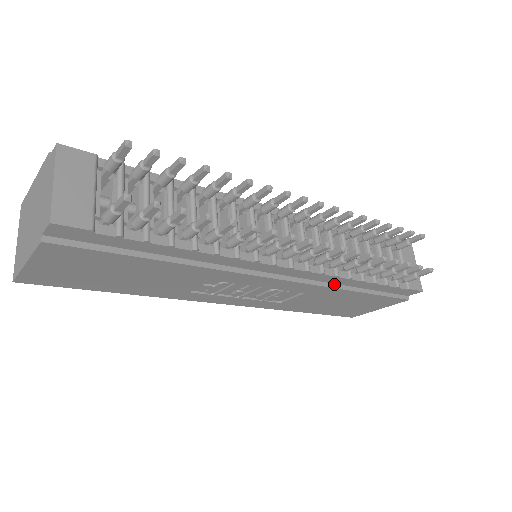
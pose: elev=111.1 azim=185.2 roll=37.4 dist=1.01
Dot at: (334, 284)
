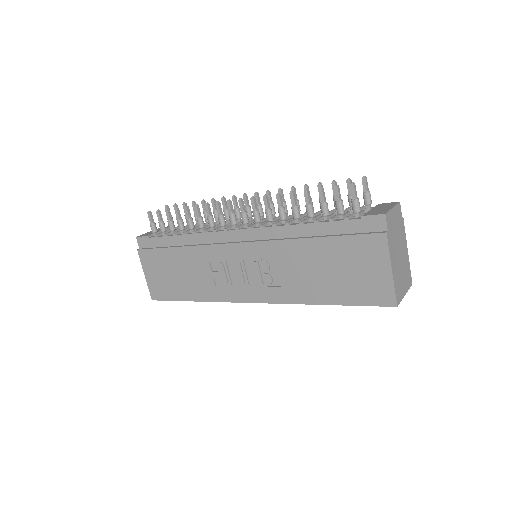
Dot at: (286, 238)
